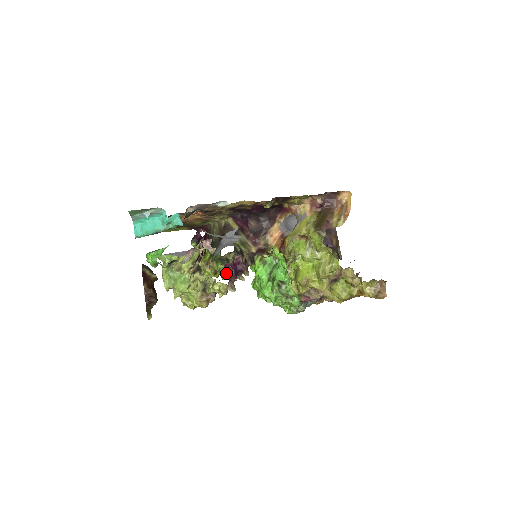
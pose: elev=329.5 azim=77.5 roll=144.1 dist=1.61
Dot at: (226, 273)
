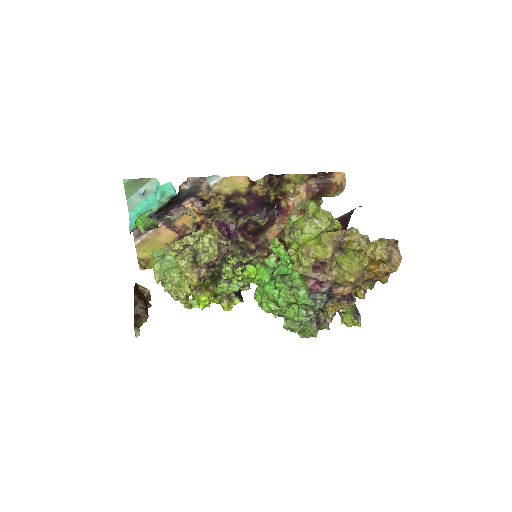
Dot at: (217, 228)
